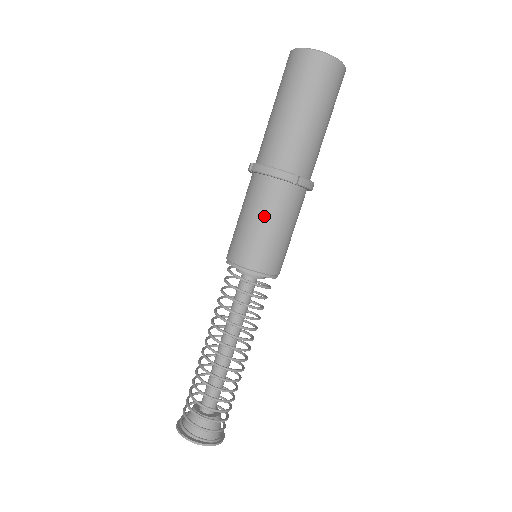
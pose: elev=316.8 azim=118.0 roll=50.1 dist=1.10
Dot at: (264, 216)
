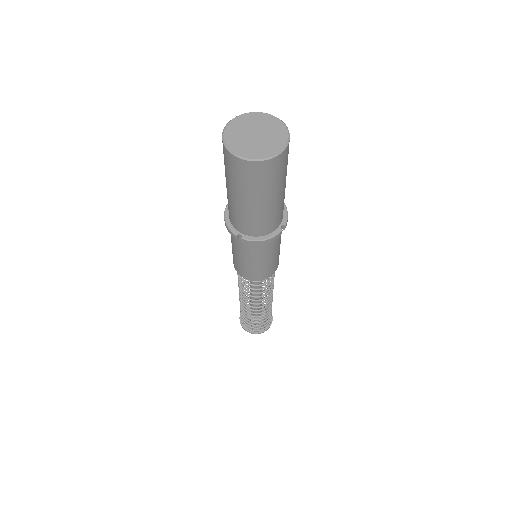
Dot at: (267, 257)
